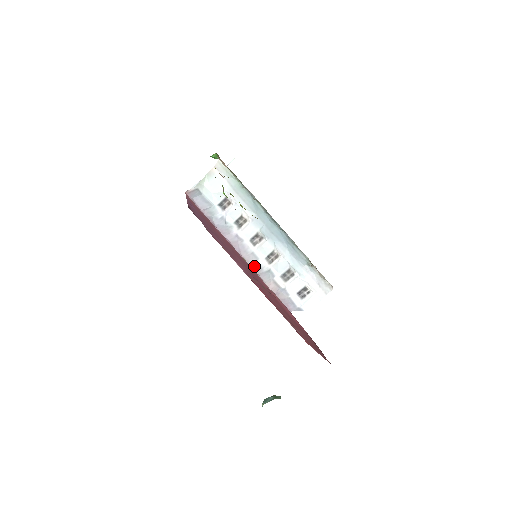
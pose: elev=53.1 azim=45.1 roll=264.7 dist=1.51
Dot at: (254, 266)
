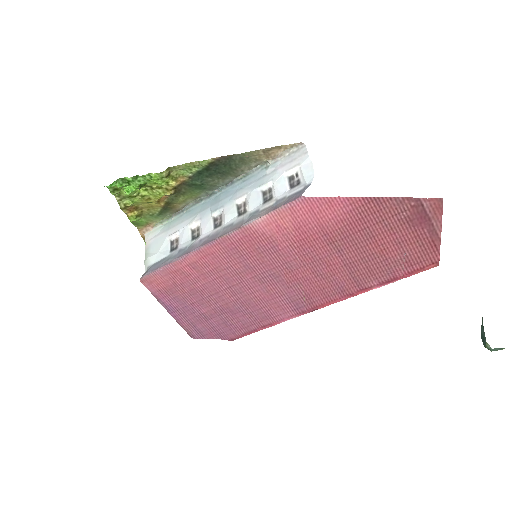
Dot at: (234, 229)
